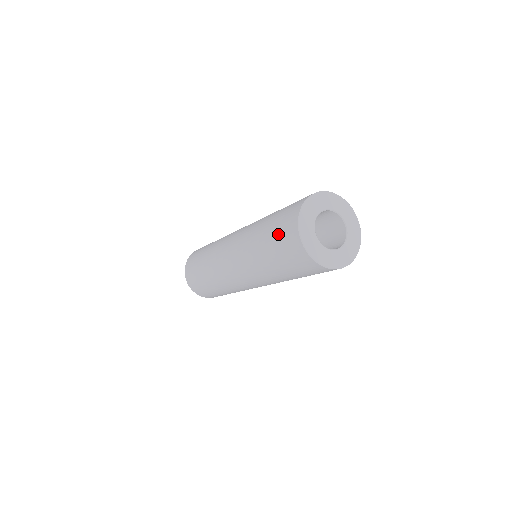
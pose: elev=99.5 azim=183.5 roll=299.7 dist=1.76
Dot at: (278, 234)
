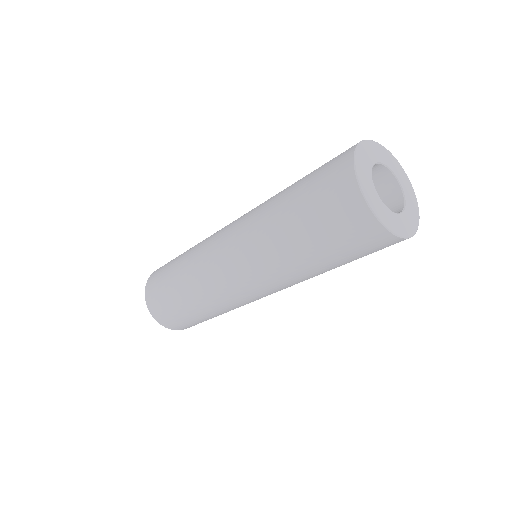
Dot at: (318, 172)
